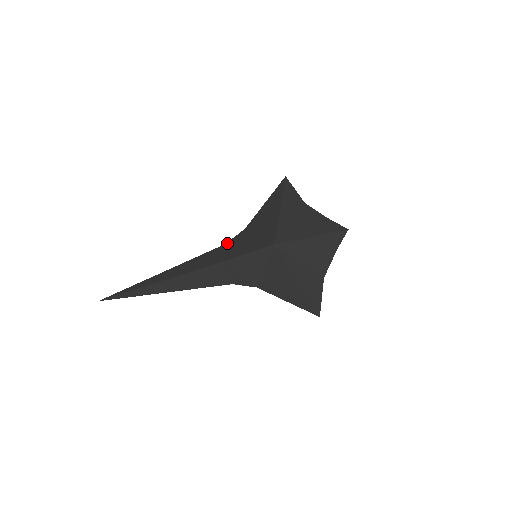
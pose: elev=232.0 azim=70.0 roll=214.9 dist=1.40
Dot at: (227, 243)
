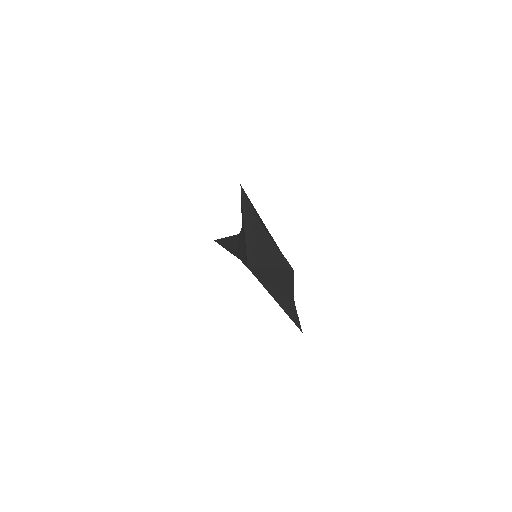
Dot at: (239, 235)
